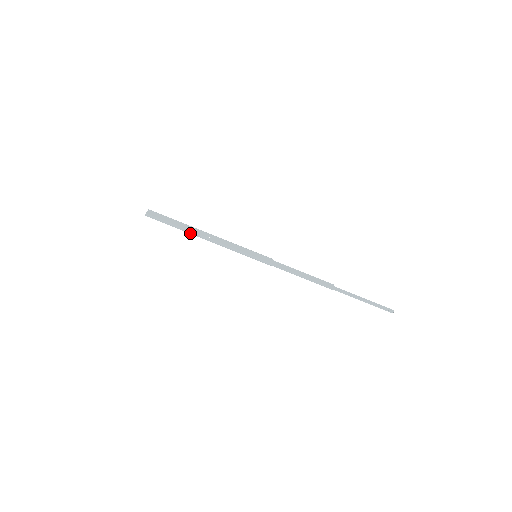
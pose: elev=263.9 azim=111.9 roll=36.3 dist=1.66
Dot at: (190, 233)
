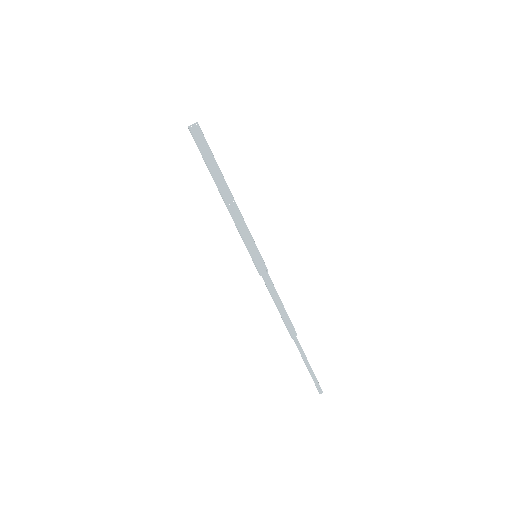
Dot at: (215, 183)
